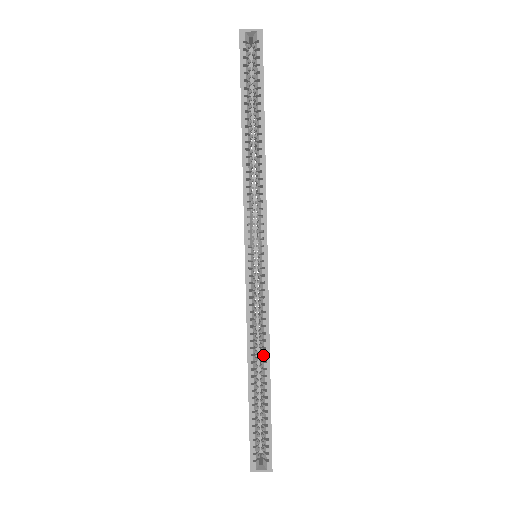
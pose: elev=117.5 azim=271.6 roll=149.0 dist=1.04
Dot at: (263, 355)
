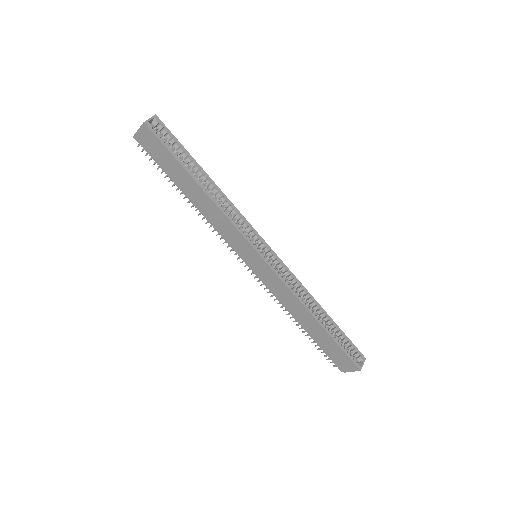
Dot at: (312, 303)
